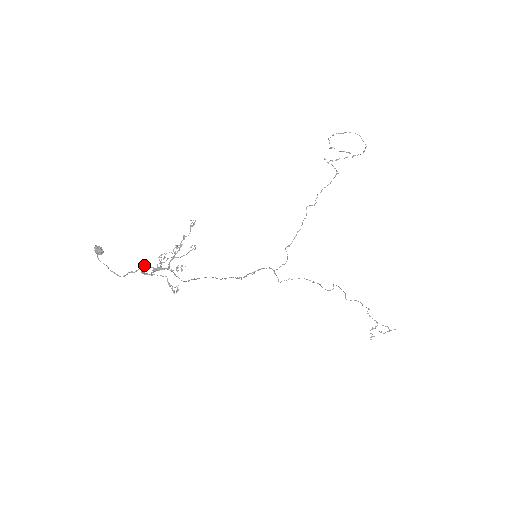
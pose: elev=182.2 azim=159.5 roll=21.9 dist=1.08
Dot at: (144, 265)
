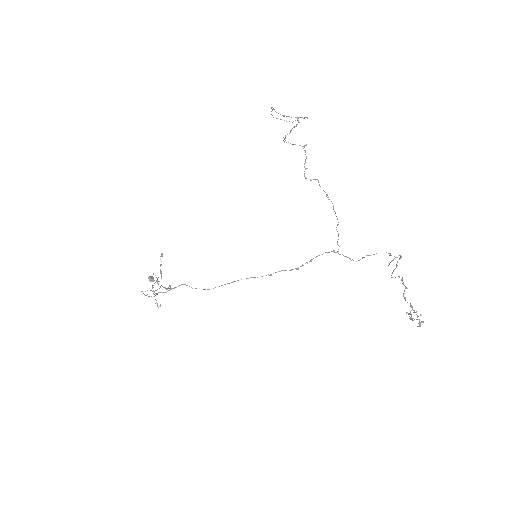
Dot at: occluded
